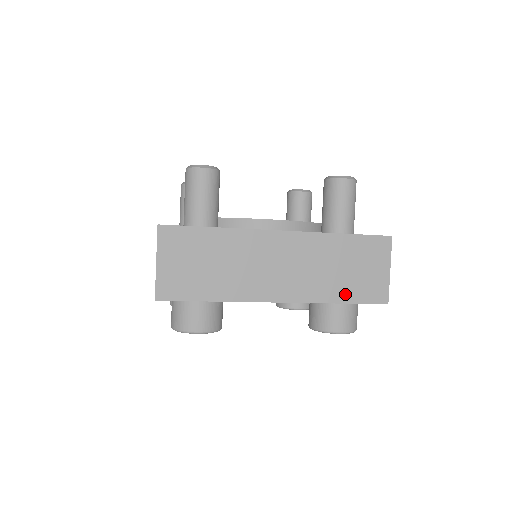
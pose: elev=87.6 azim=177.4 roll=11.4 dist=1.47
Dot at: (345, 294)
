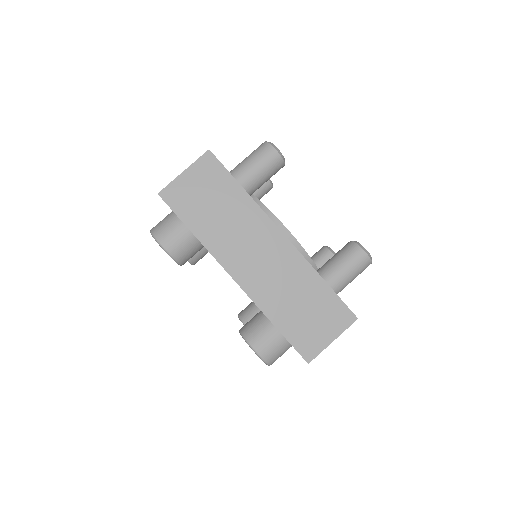
Dot at: (285, 323)
